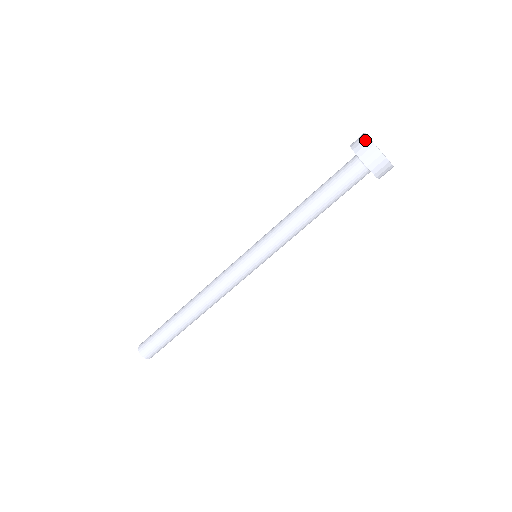
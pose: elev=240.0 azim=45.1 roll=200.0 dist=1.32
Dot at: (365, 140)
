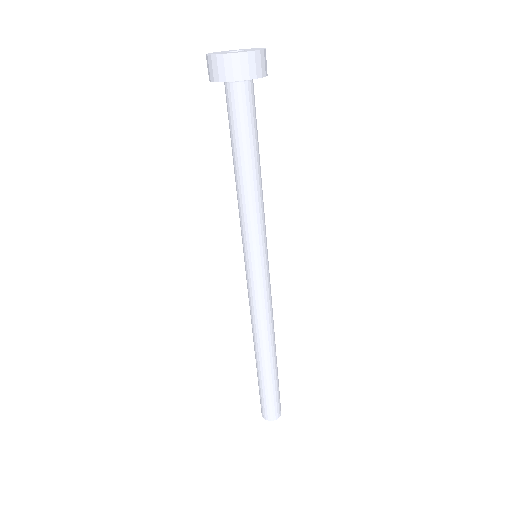
Dot at: occluded
